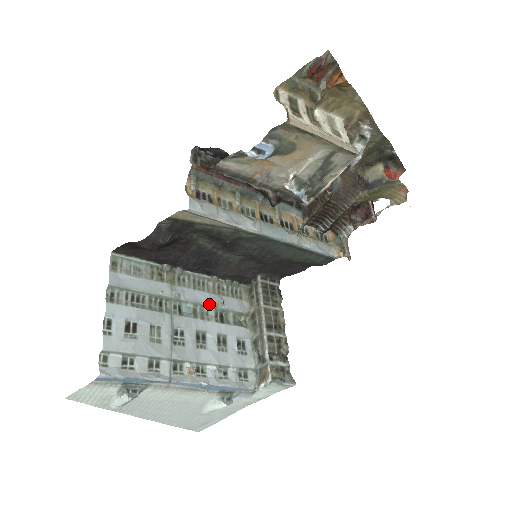
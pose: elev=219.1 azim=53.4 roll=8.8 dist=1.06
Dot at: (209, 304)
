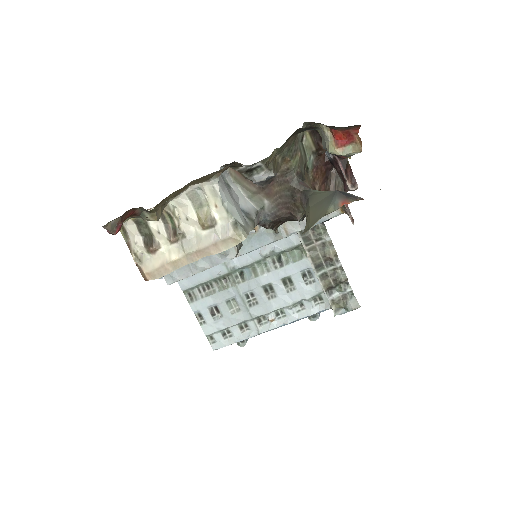
Dot at: (262, 258)
